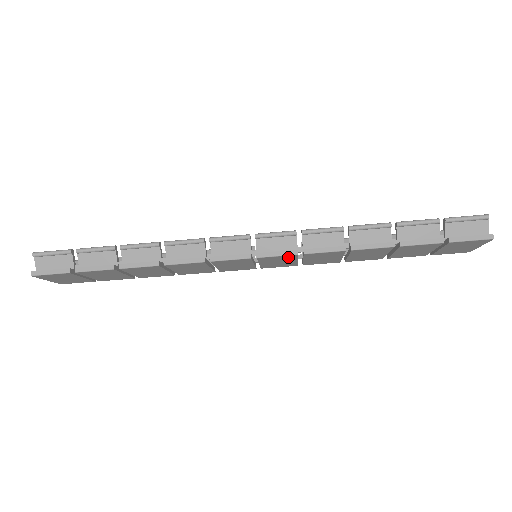
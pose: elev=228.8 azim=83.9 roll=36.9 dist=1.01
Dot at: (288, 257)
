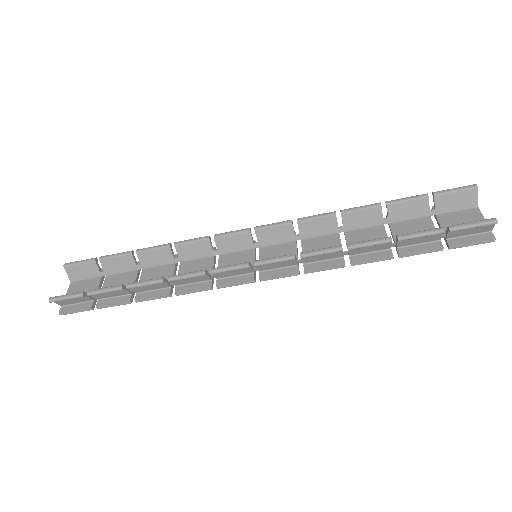
Dot at: (289, 270)
